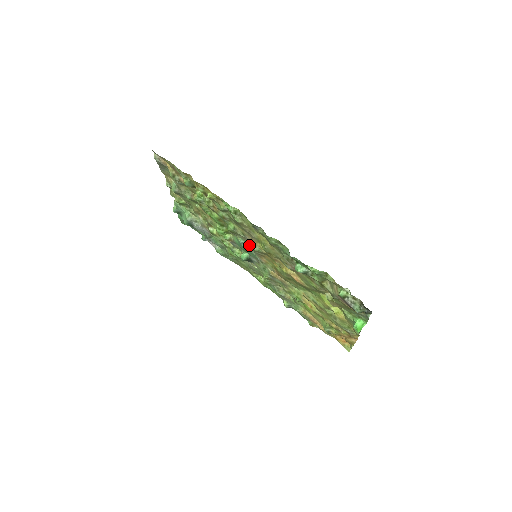
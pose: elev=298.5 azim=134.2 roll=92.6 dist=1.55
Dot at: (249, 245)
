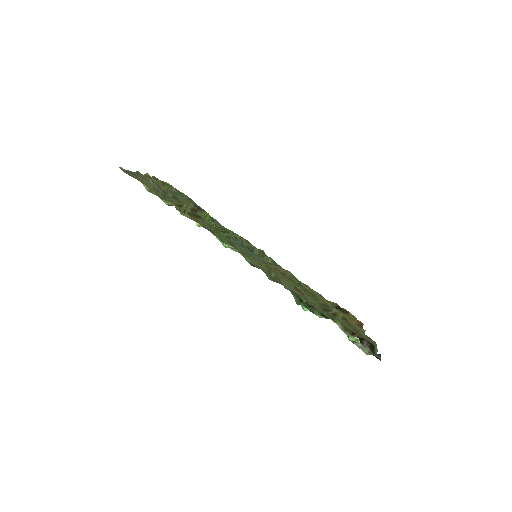
Dot at: (248, 252)
